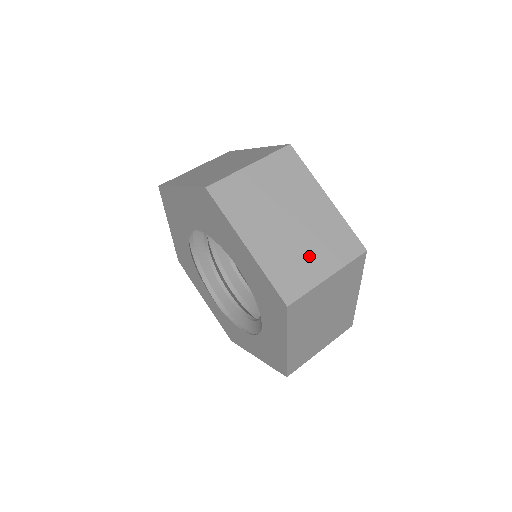
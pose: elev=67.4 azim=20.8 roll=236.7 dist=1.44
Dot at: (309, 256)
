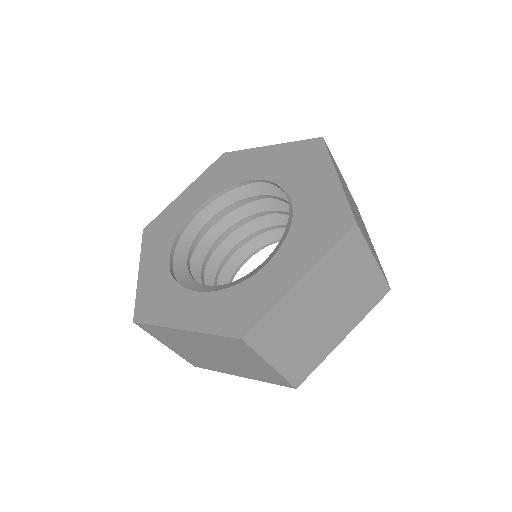
Dot at: (365, 235)
